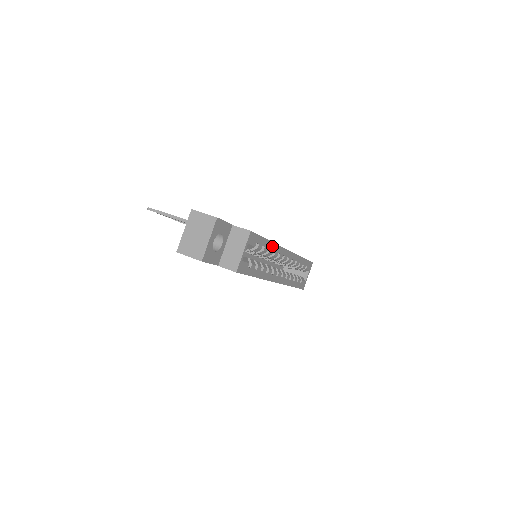
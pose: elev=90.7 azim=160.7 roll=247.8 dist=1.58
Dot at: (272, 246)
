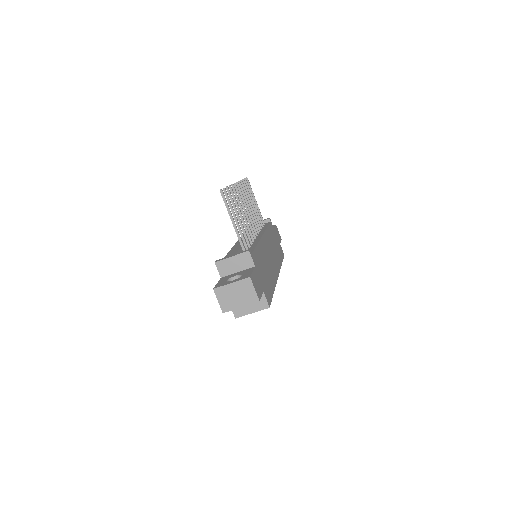
Dot at: occluded
